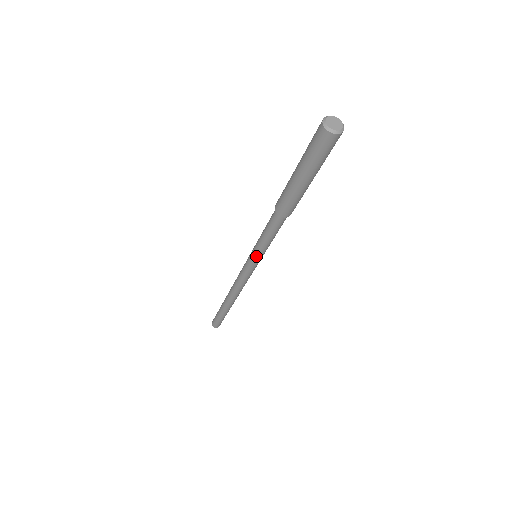
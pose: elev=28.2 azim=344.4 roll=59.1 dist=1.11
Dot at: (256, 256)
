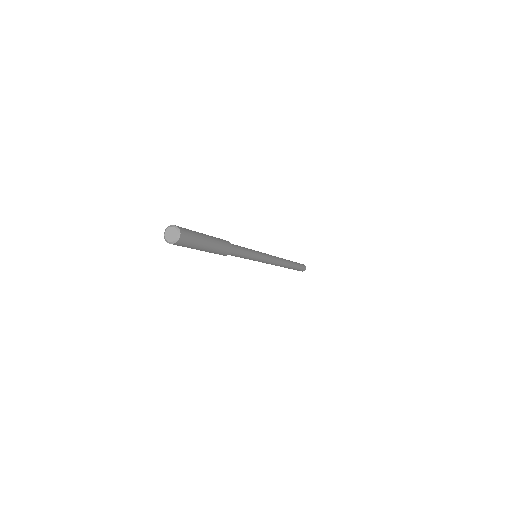
Dot at: occluded
